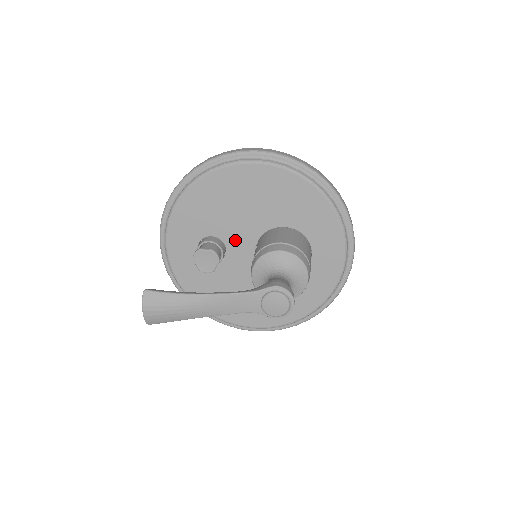
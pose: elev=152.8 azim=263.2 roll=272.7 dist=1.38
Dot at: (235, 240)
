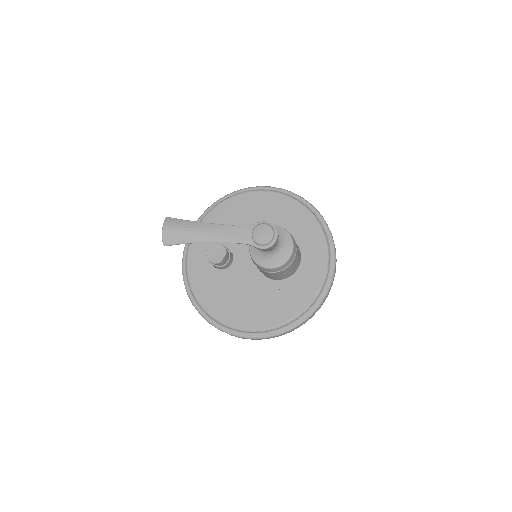
Dot at: (241, 249)
